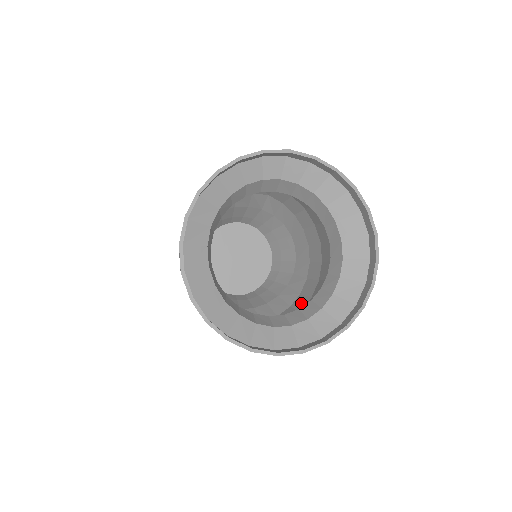
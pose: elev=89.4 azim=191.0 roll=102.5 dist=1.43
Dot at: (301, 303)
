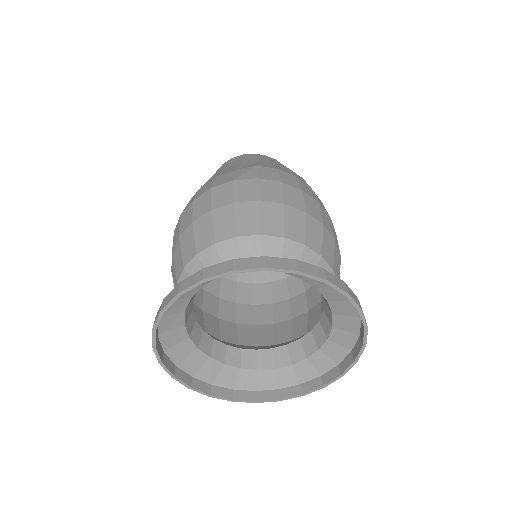
Dot at: occluded
